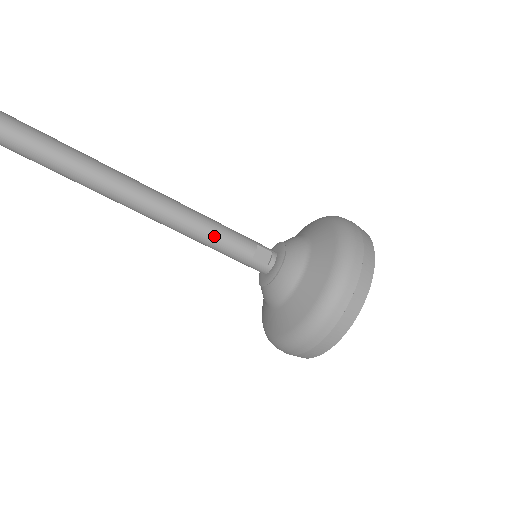
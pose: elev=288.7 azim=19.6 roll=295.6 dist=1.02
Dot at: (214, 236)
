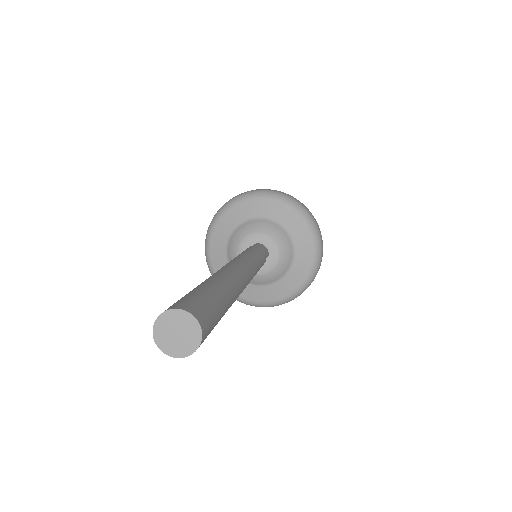
Dot at: occluded
